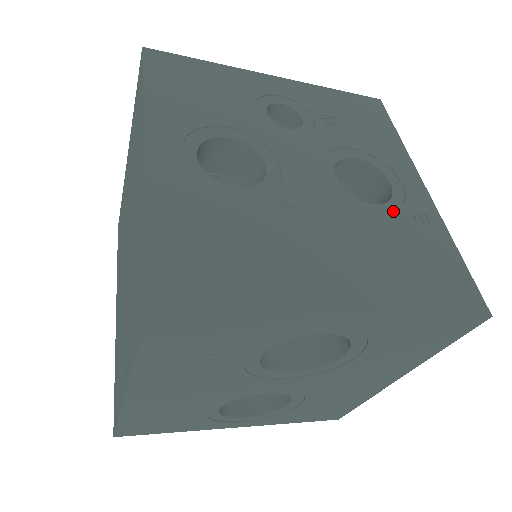
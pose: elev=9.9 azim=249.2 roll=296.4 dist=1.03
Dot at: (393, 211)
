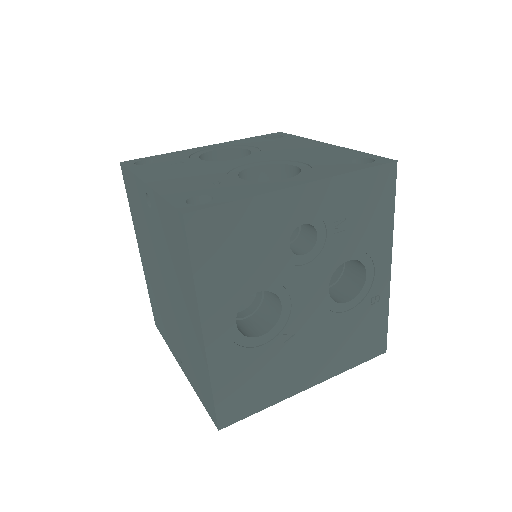
Dot at: (359, 301)
